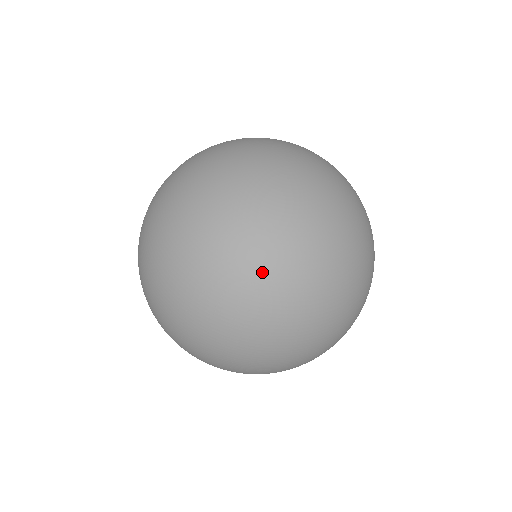
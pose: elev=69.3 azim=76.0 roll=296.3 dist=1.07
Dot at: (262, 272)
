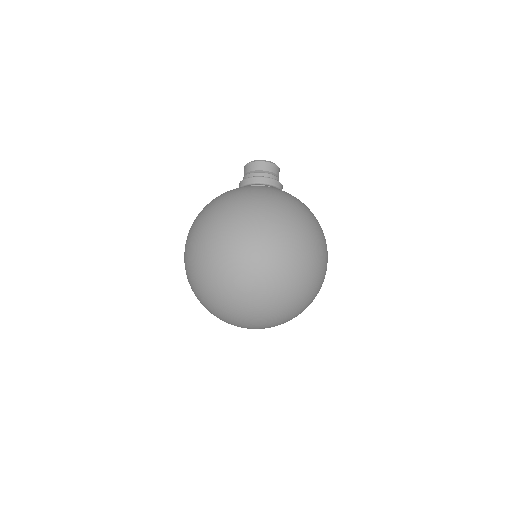
Dot at: (255, 306)
